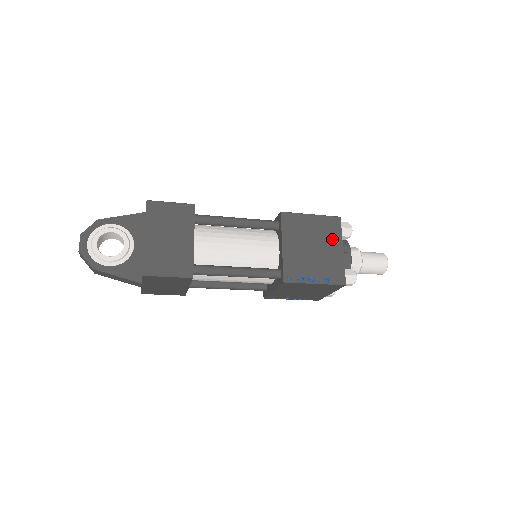
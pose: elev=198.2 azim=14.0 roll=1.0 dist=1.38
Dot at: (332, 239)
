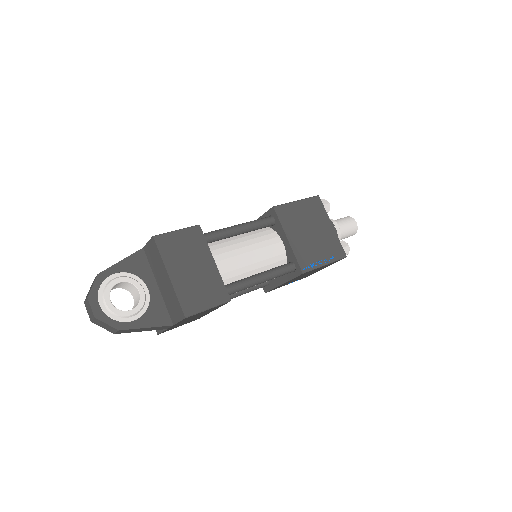
Dot at: (321, 219)
